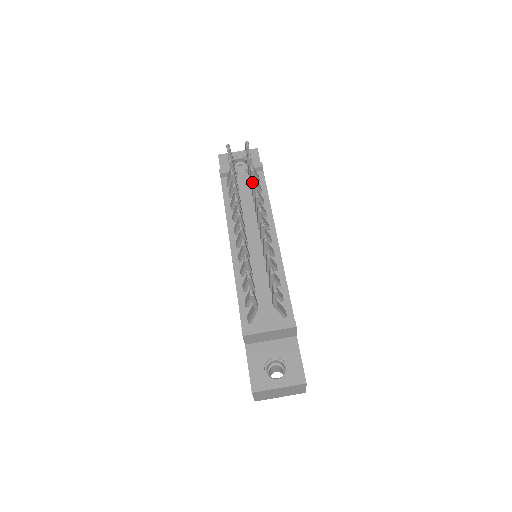
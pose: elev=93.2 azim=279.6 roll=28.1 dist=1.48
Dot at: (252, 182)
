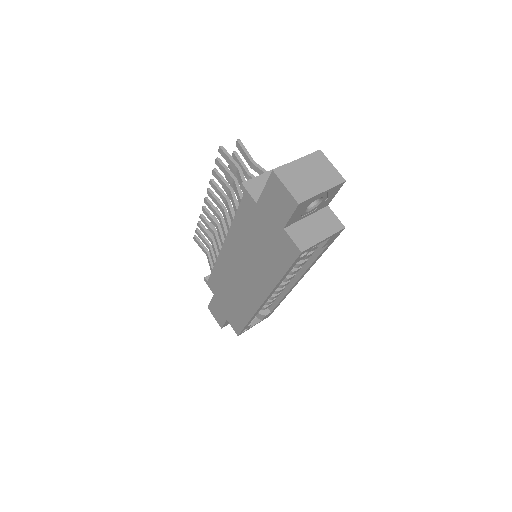
Dot at: occluded
